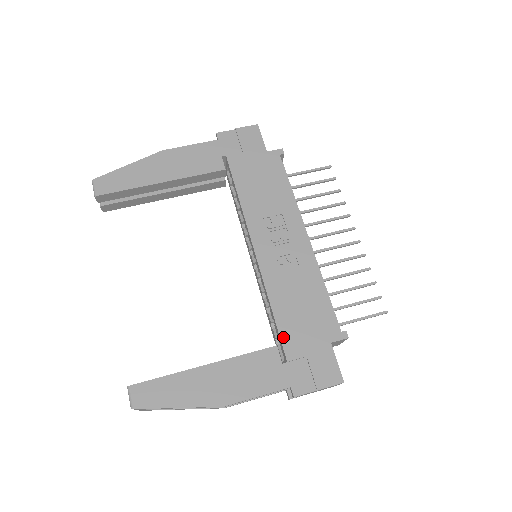
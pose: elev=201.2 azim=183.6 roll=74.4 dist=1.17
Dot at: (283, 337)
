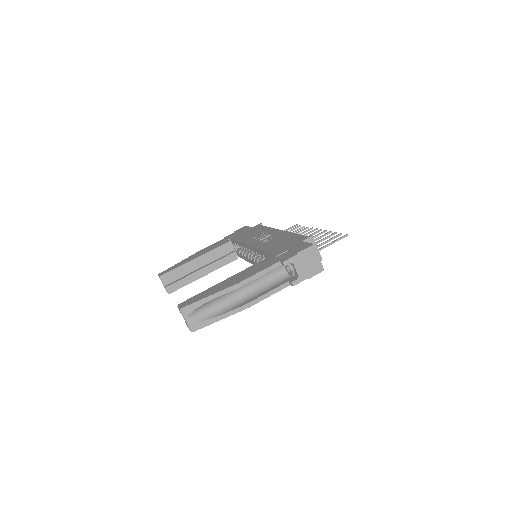
Dot at: (271, 253)
